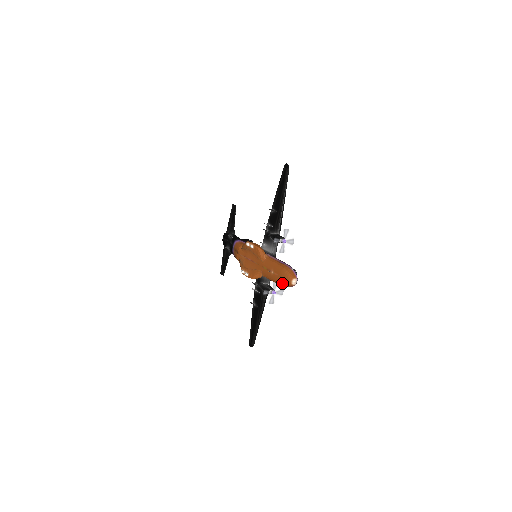
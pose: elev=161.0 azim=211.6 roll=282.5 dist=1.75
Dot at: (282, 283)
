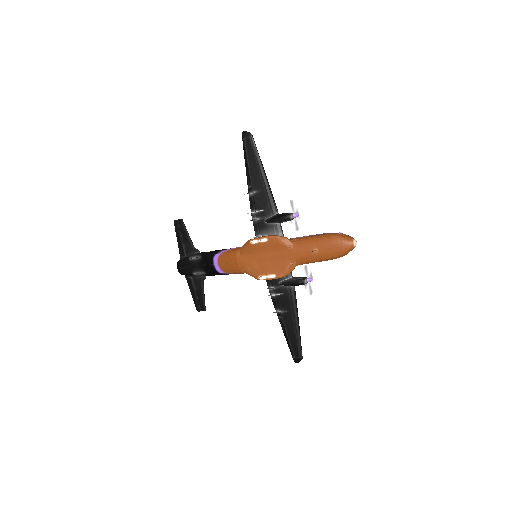
Dot at: (339, 253)
